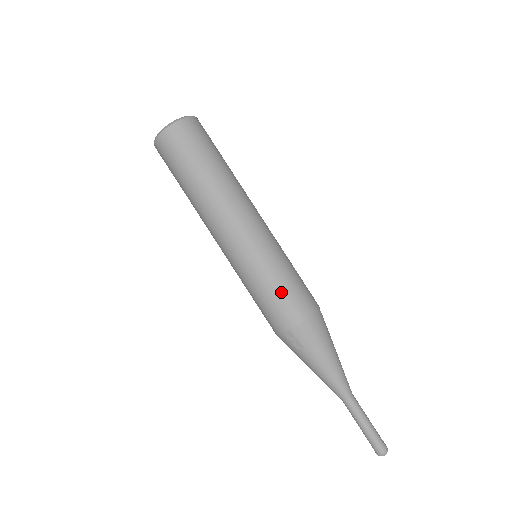
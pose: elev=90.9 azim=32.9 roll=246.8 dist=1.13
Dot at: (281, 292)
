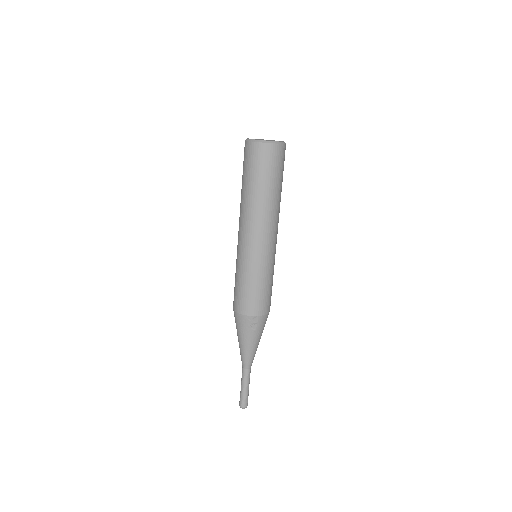
Dot at: (269, 290)
